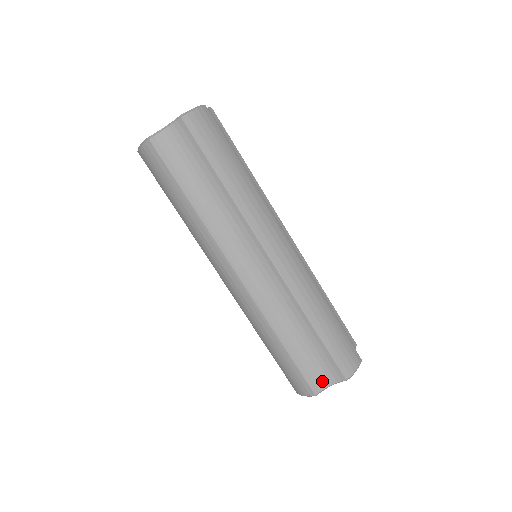
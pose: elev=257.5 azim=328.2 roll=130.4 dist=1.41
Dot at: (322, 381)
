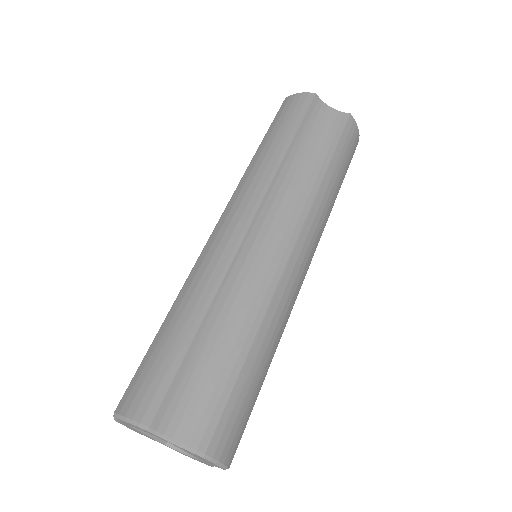
Dot at: (176, 422)
